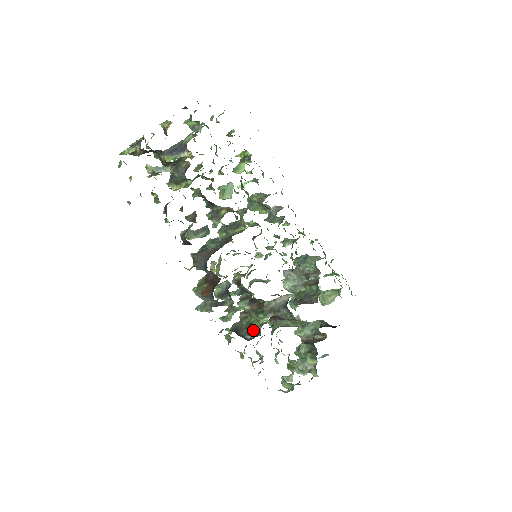
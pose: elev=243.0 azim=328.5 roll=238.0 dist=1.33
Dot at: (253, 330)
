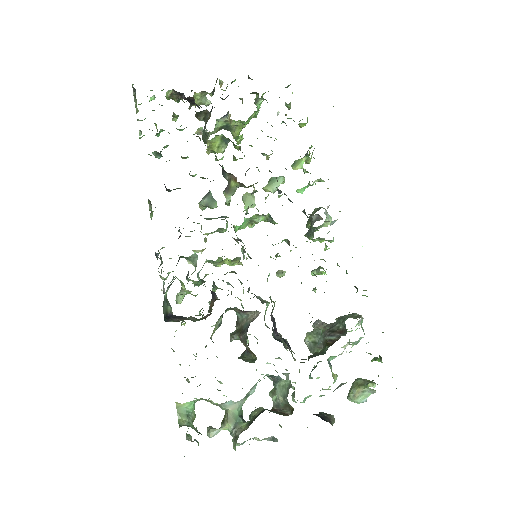
Dot at: occluded
